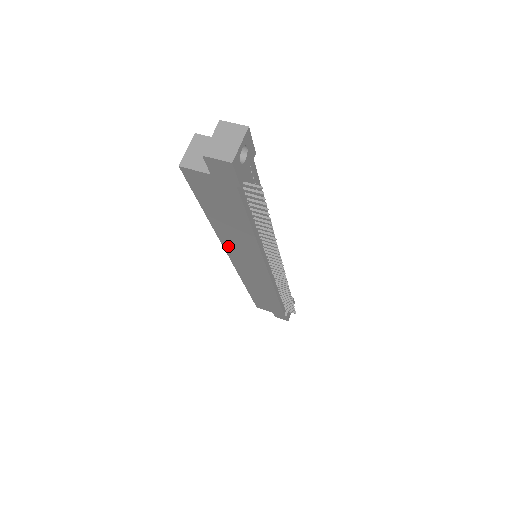
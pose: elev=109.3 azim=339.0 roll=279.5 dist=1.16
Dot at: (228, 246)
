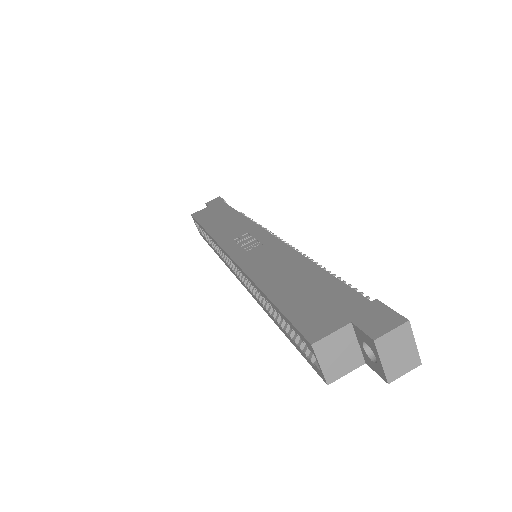
Dot at: occluded
